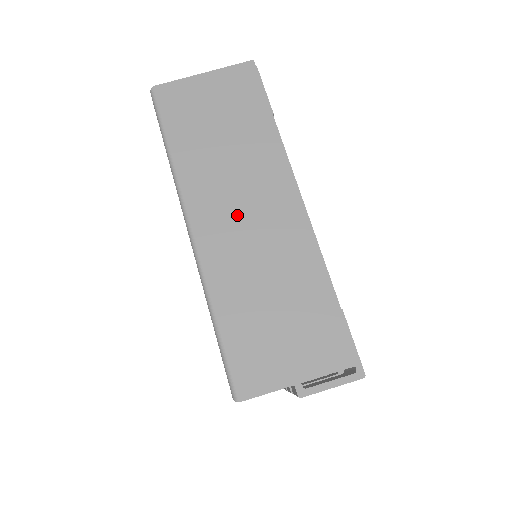
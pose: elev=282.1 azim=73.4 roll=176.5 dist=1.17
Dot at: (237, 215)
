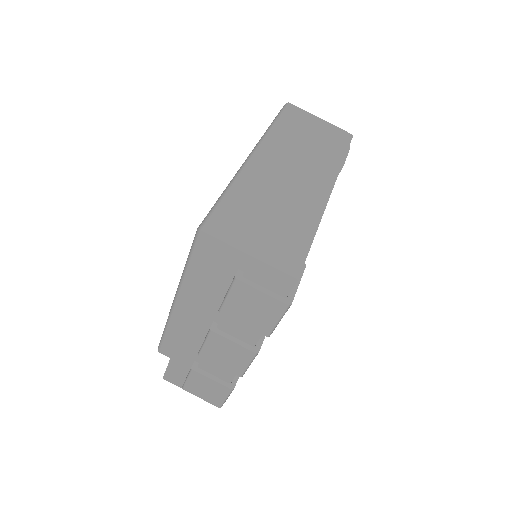
Dot at: (286, 169)
